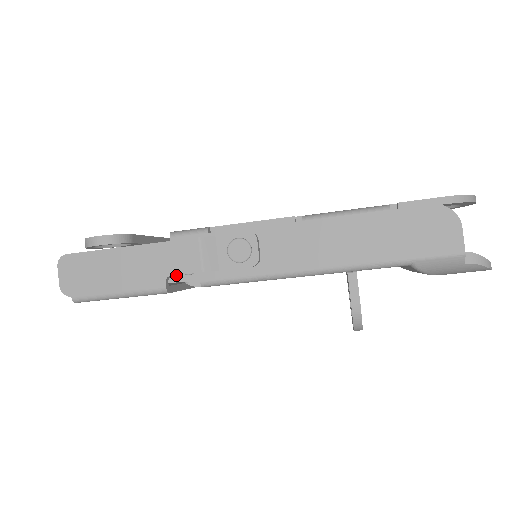
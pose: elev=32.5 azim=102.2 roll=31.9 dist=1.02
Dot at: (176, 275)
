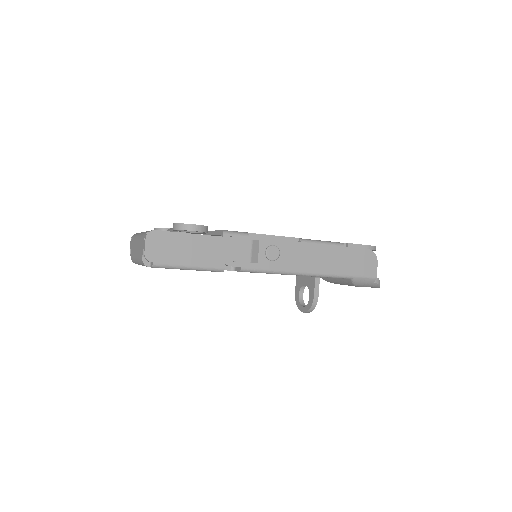
Dot at: occluded
